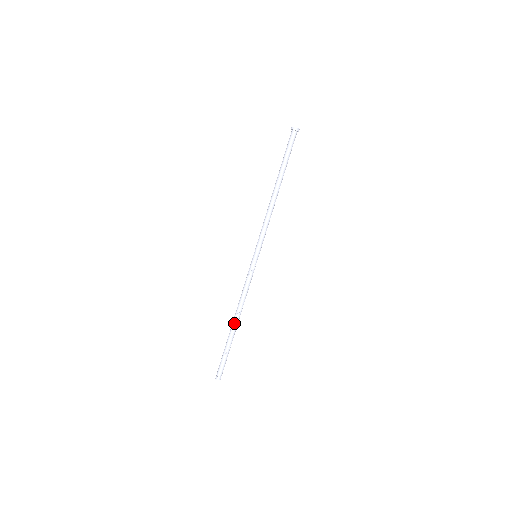
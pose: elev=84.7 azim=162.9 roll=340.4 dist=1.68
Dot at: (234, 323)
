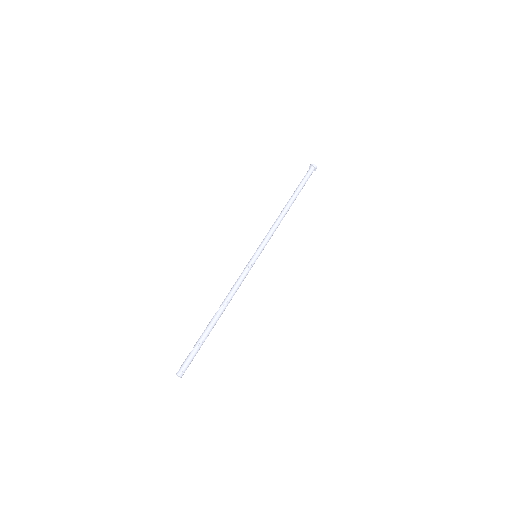
Dot at: (216, 314)
